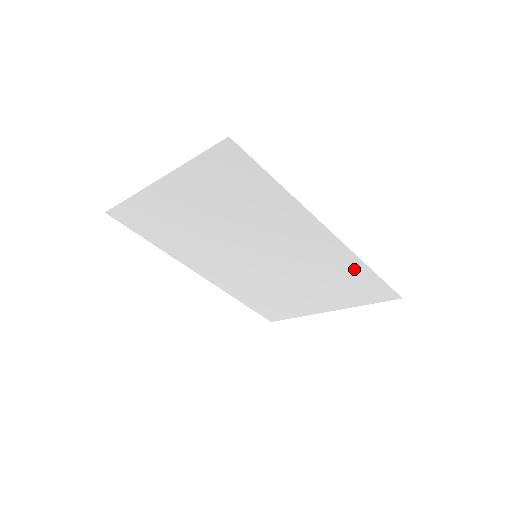
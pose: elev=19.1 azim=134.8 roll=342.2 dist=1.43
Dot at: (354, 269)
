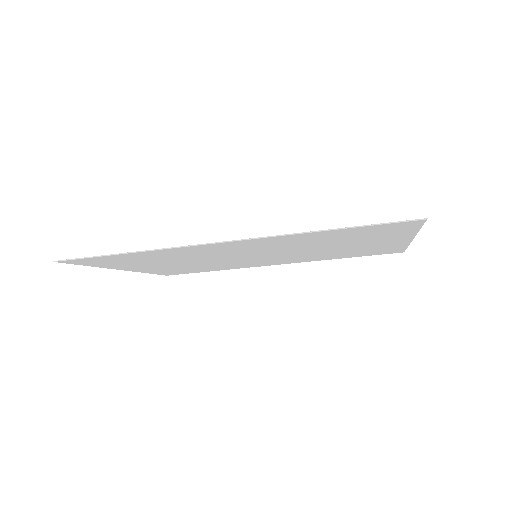
Dot at: (315, 235)
